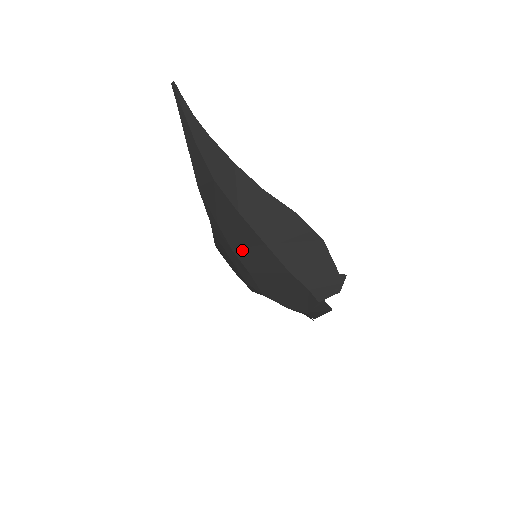
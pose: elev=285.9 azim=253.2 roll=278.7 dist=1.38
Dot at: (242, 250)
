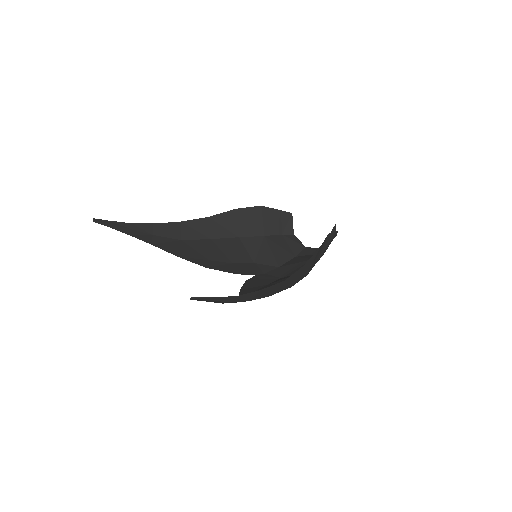
Dot at: occluded
